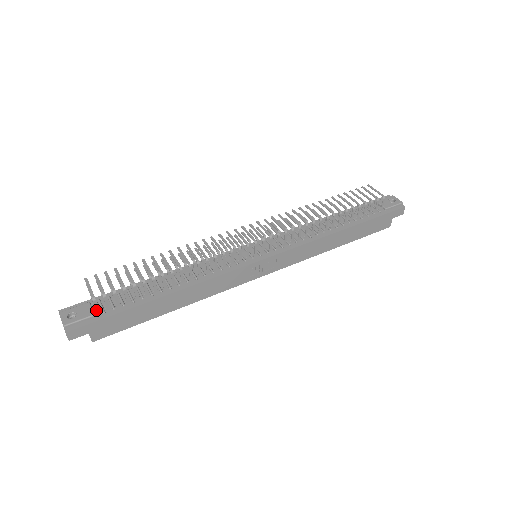
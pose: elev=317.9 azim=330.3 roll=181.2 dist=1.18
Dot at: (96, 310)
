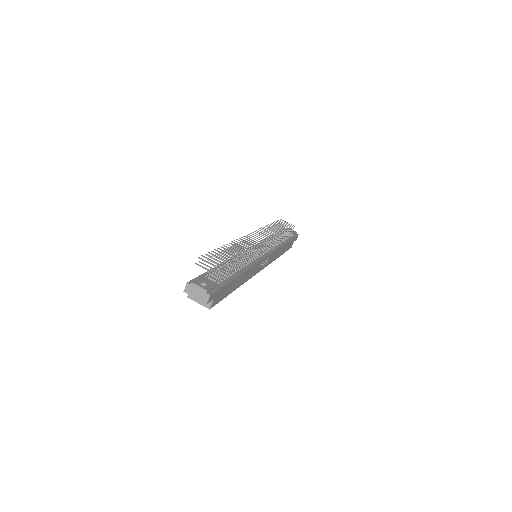
Dot at: (216, 280)
